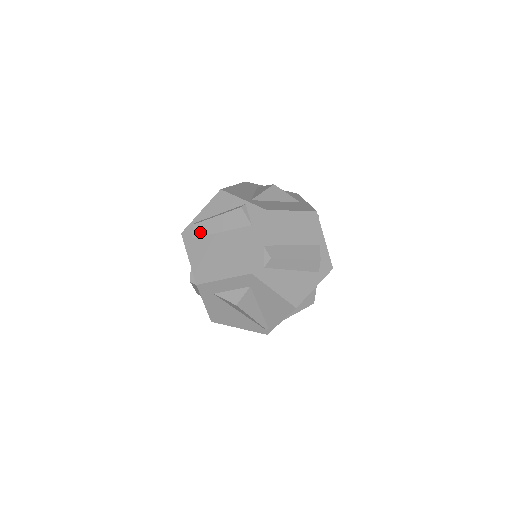
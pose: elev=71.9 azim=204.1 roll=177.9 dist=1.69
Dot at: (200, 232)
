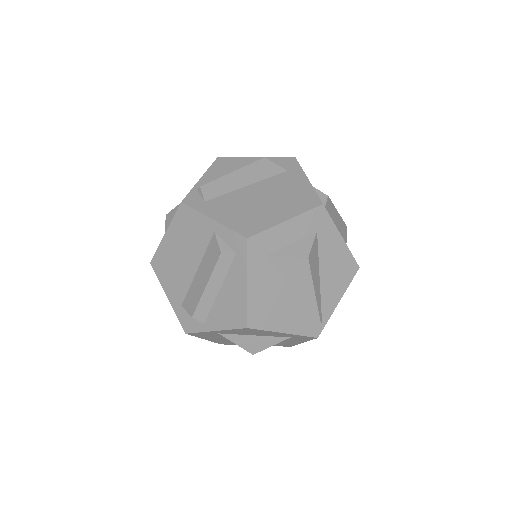
Dot at: (215, 192)
